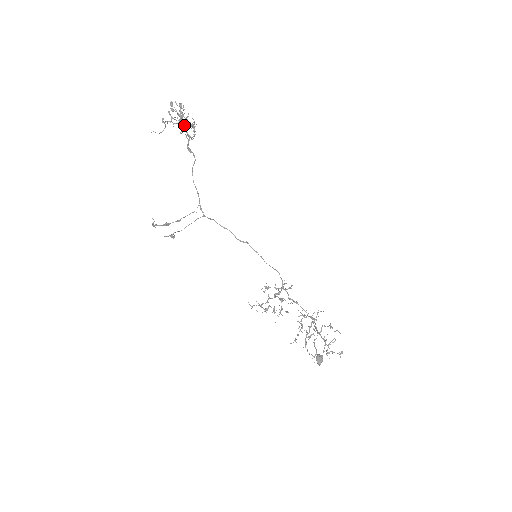
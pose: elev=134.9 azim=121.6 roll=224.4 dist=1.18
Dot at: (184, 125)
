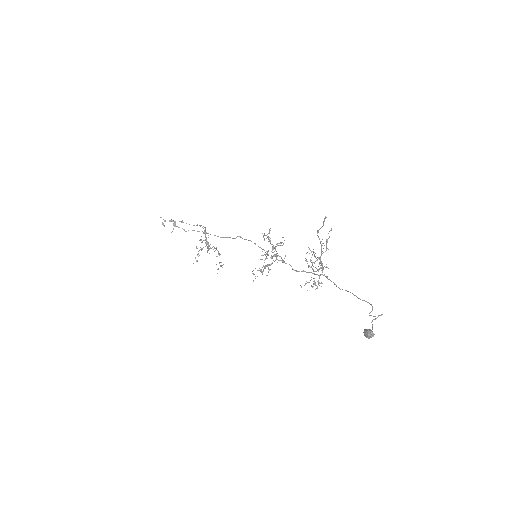
Dot at: (206, 237)
